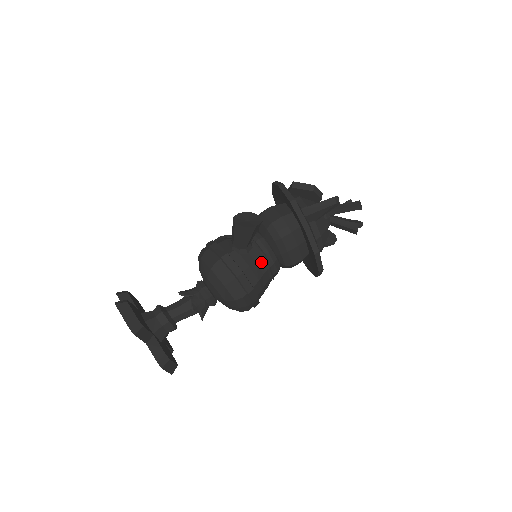
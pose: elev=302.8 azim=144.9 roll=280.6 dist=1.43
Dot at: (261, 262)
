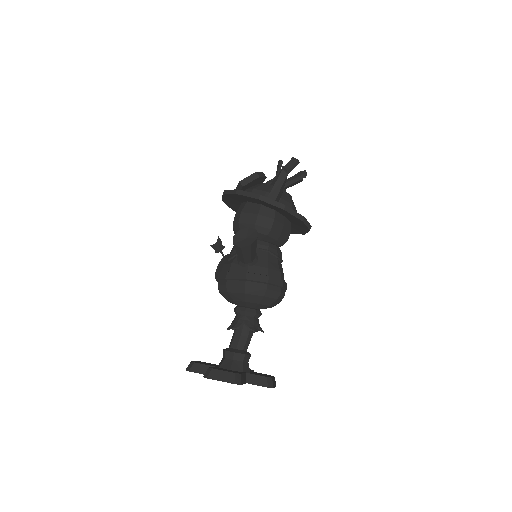
Dot at: (270, 258)
